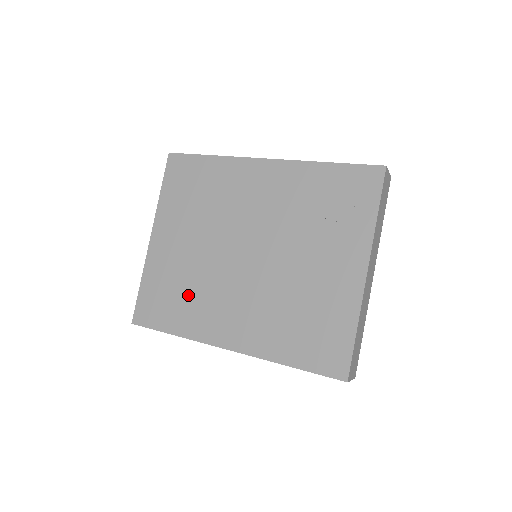
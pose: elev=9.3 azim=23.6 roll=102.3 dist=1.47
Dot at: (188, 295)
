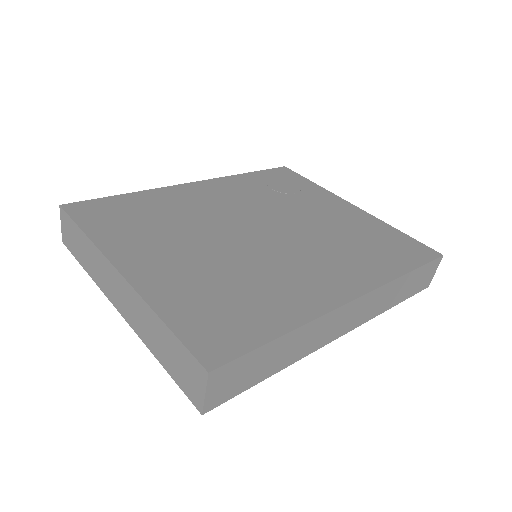
Dot at: (250, 288)
